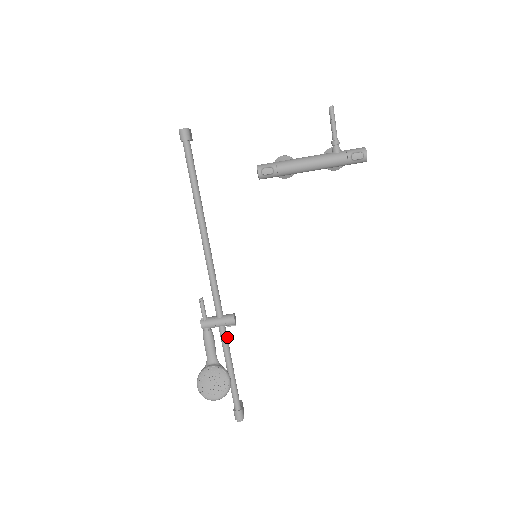
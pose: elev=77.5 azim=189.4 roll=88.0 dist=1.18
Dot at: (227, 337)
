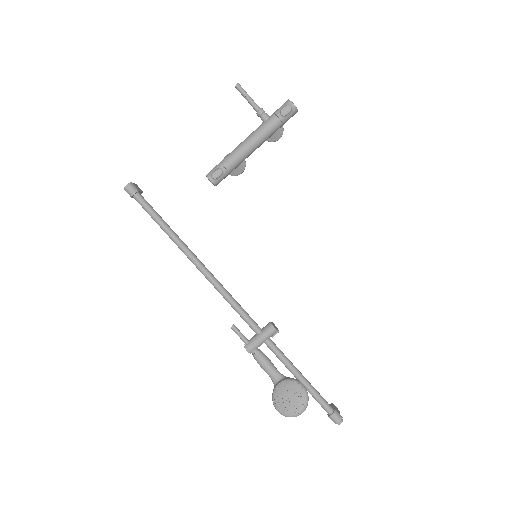
Dot at: (278, 348)
